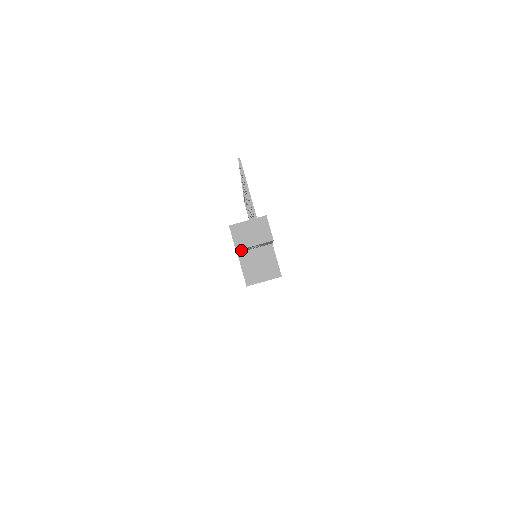
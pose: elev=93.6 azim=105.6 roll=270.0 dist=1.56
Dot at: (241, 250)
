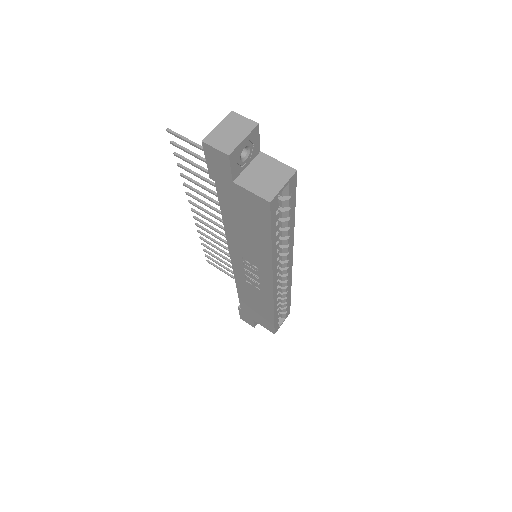
Dot at: (234, 162)
